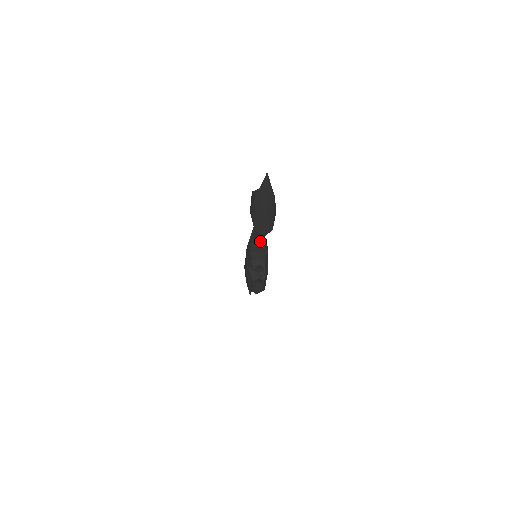
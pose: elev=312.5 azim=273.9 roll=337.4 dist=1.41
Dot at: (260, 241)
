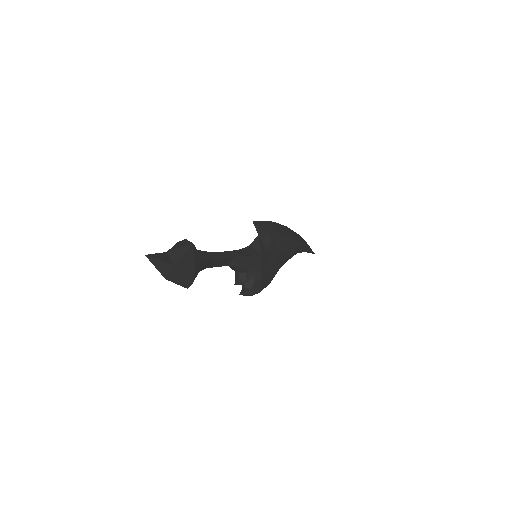
Dot at: (224, 265)
